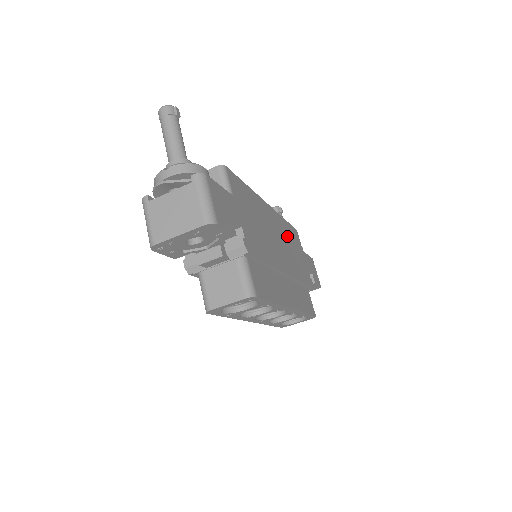
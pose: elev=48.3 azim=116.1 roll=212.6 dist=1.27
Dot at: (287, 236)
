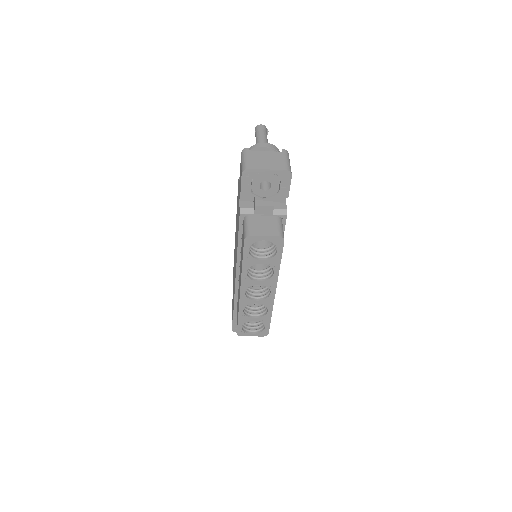
Dot at: occluded
